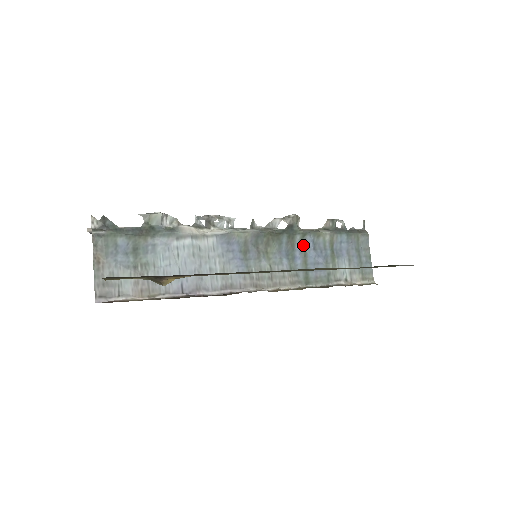
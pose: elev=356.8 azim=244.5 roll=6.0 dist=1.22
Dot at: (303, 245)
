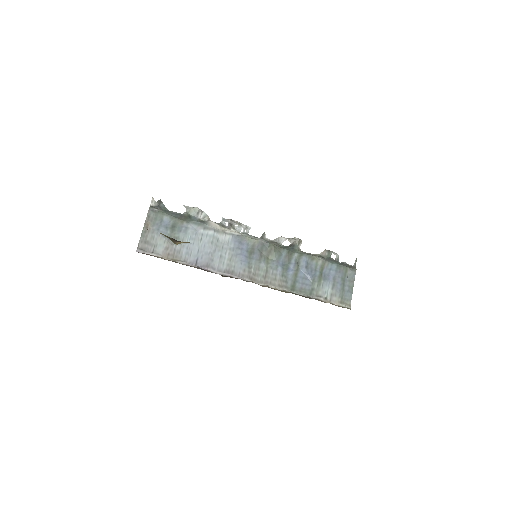
Dot at: (298, 262)
